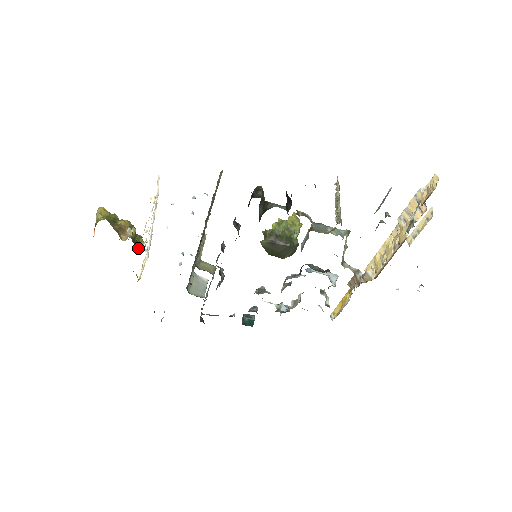
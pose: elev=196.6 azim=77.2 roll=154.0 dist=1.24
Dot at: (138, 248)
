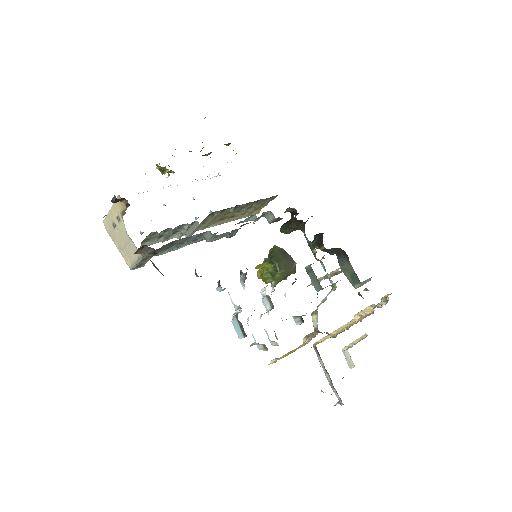
Dot at: occluded
